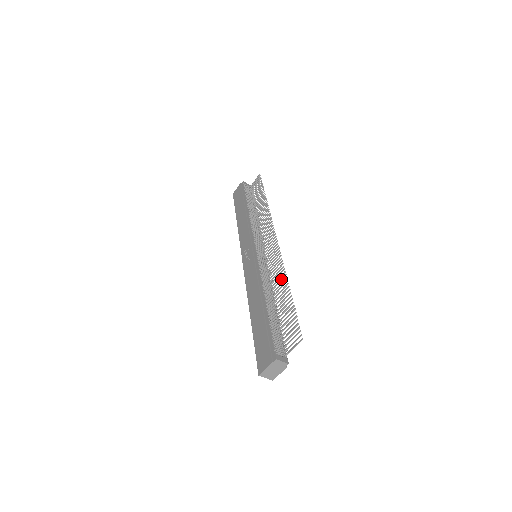
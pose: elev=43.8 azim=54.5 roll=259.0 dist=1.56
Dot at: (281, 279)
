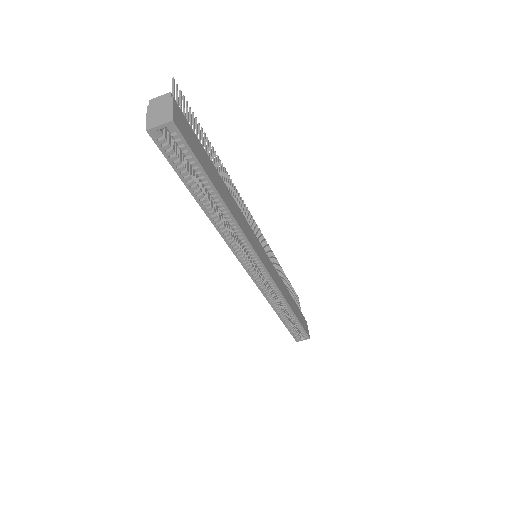
Dot at: (226, 179)
